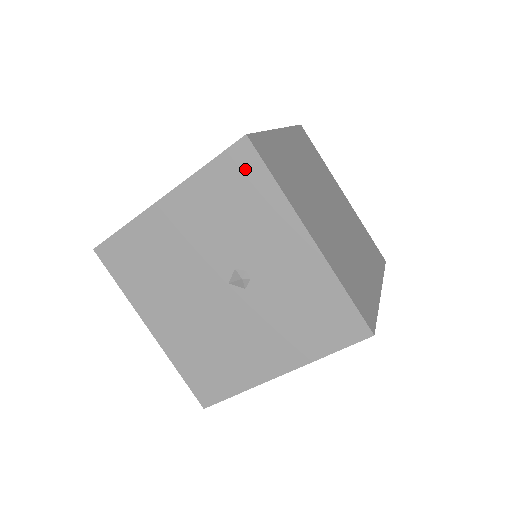
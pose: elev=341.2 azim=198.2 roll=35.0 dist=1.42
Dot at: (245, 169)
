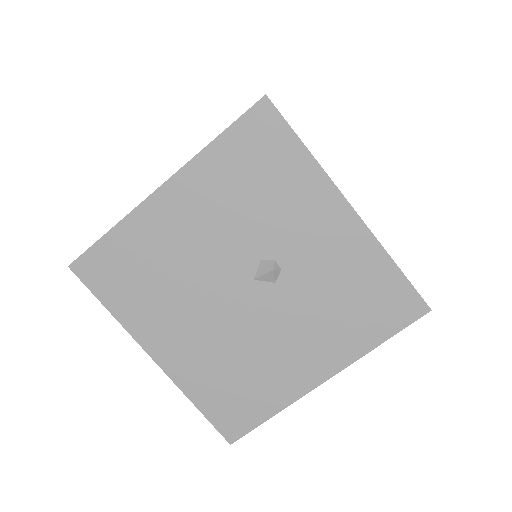
Dot at: (267, 136)
